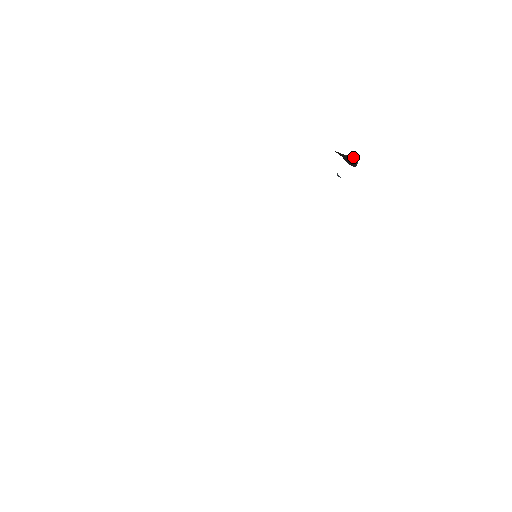
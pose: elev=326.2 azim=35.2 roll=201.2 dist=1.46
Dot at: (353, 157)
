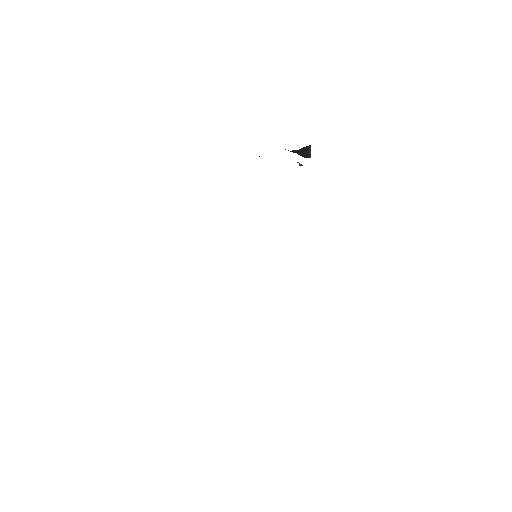
Dot at: (306, 149)
